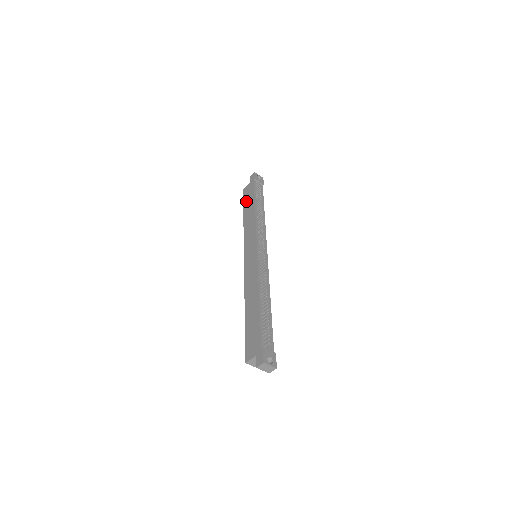
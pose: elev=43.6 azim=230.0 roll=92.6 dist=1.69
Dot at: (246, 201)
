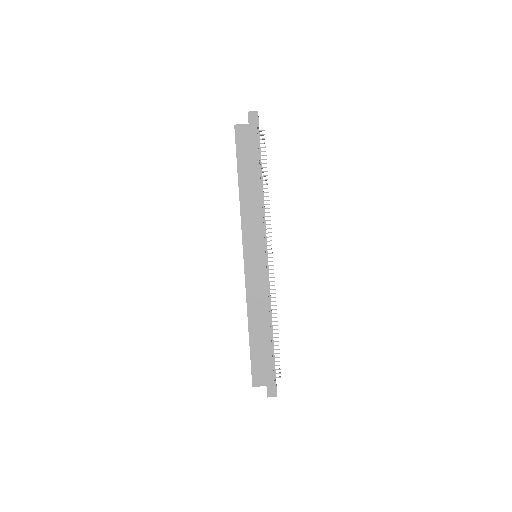
Dot at: (243, 157)
